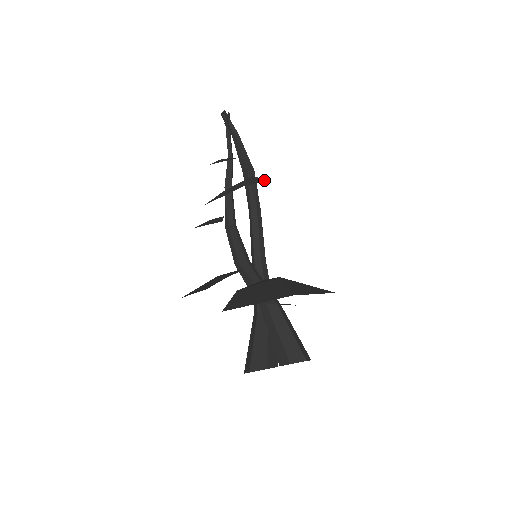
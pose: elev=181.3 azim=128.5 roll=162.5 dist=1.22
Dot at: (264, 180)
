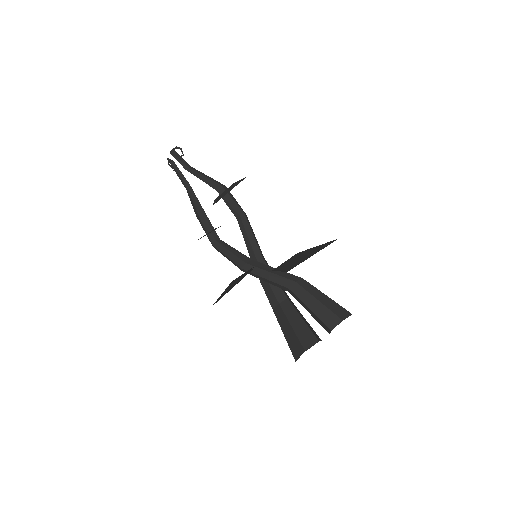
Dot at: occluded
